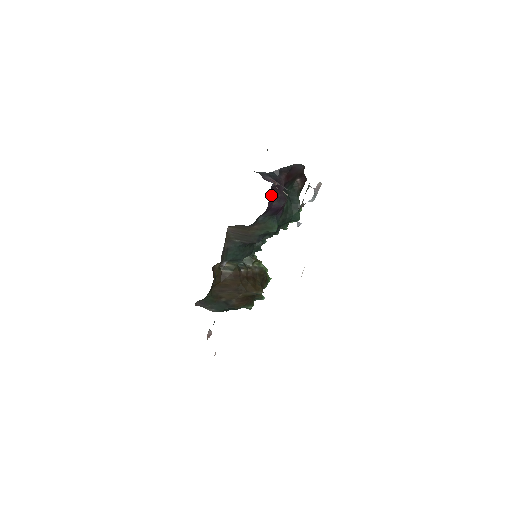
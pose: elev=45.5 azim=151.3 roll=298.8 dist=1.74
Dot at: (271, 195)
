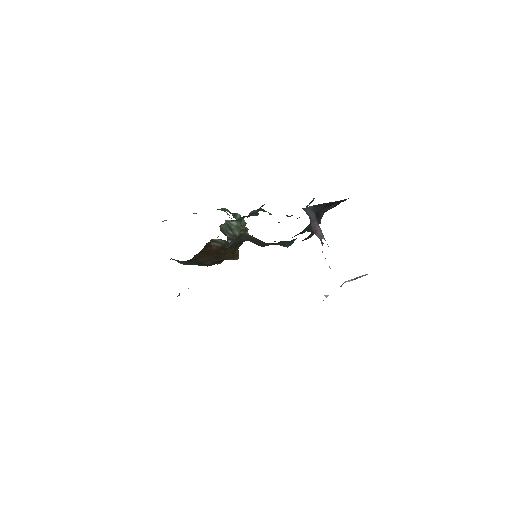
Dot at: occluded
